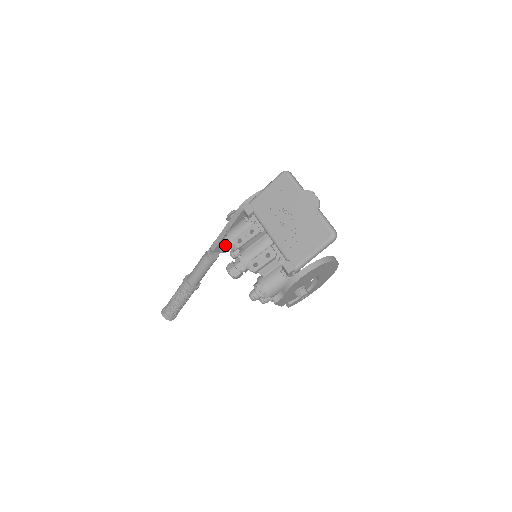
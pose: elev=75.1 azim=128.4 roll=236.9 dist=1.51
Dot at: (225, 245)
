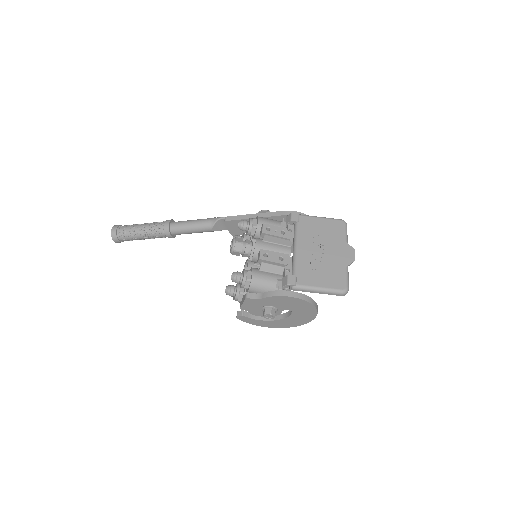
Dot at: (248, 223)
